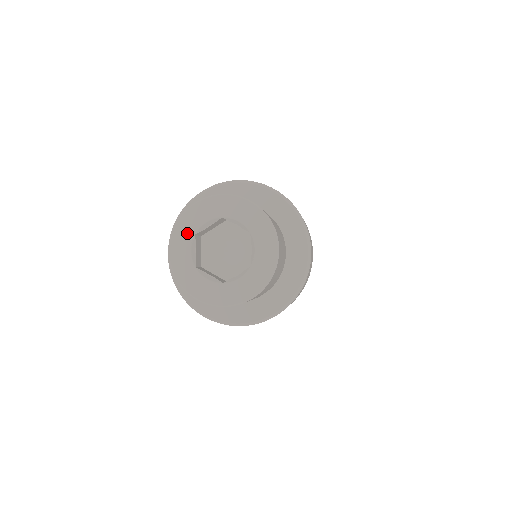
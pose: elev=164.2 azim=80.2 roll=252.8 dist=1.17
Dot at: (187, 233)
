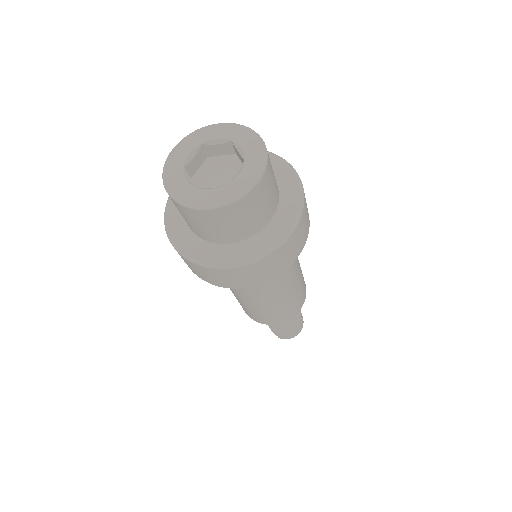
Dot at: (197, 140)
